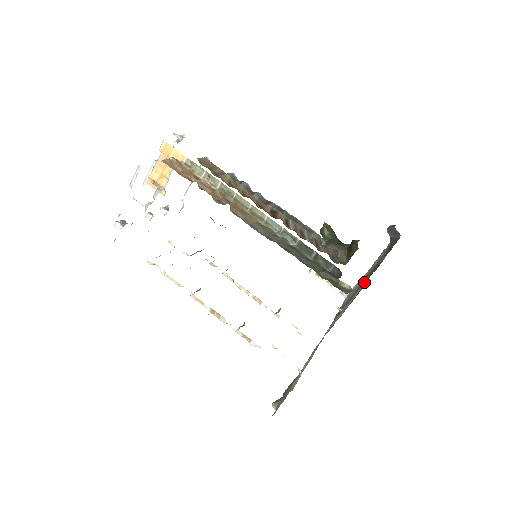
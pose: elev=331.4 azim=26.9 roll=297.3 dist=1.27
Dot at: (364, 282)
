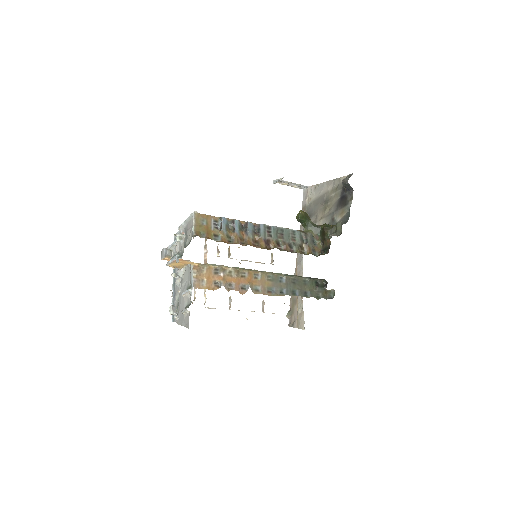
Dot at: (325, 212)
